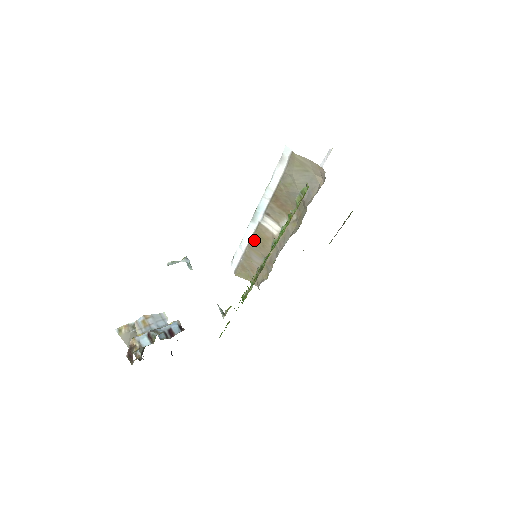
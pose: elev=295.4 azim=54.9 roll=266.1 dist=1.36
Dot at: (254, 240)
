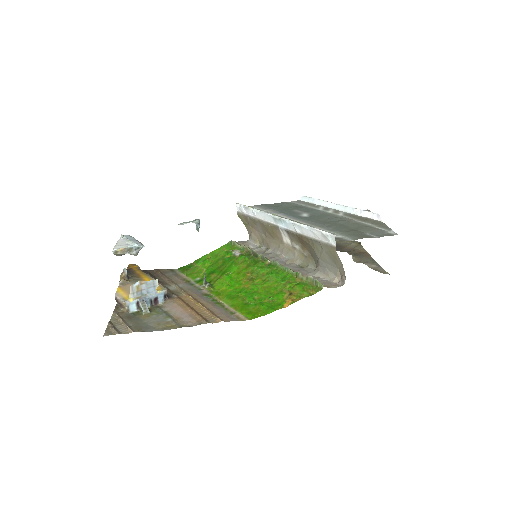
Dot at: (266, 225)
